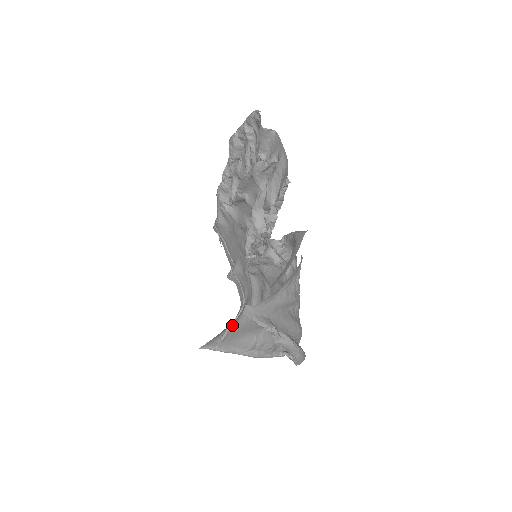
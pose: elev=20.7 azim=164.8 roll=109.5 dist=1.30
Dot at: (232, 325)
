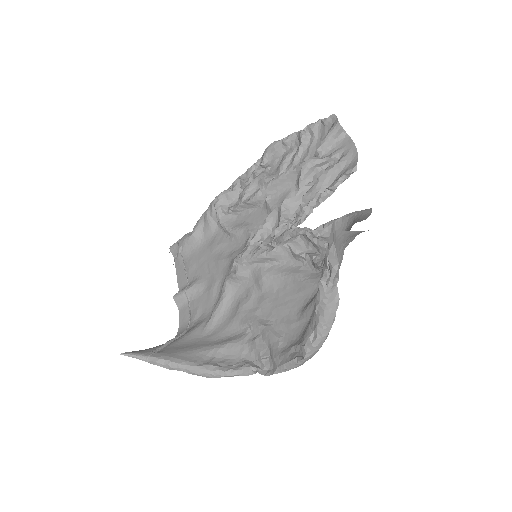
Dot at: (172, 341)
